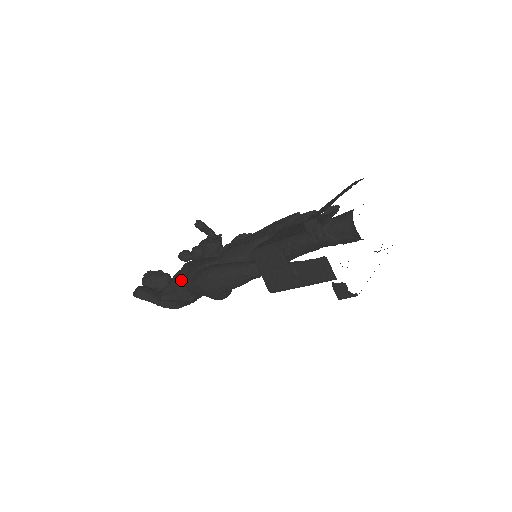
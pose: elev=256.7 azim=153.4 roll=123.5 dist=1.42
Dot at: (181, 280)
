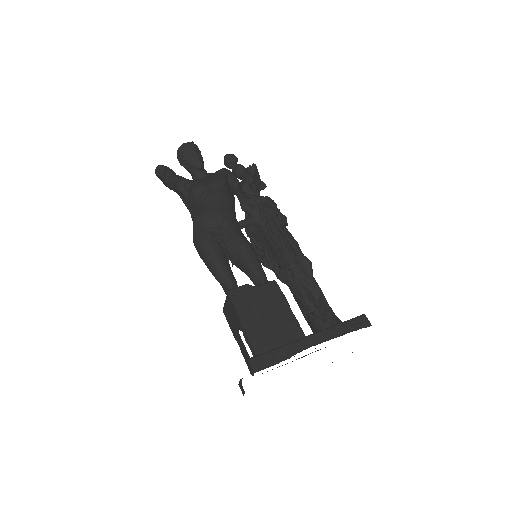
Dot at: (196, 201)
